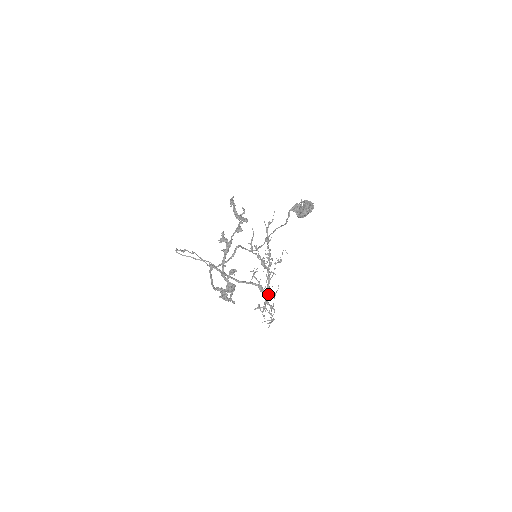
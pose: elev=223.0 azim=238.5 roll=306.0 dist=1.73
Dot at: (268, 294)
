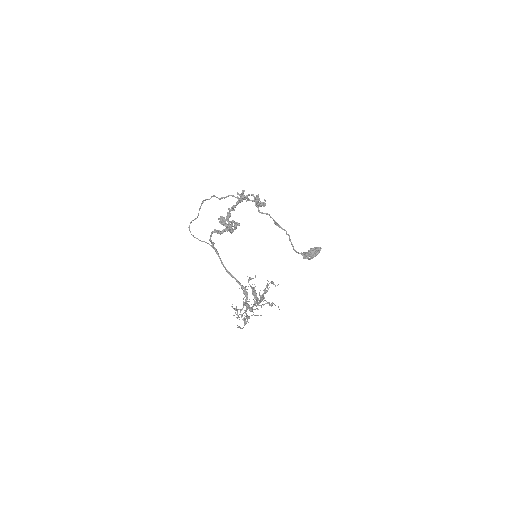
Dot at: occluded
